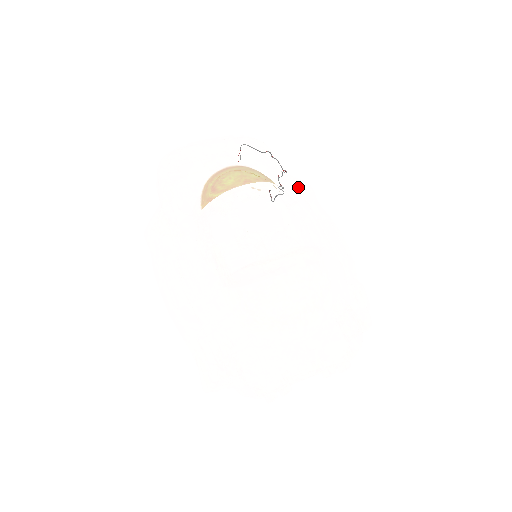
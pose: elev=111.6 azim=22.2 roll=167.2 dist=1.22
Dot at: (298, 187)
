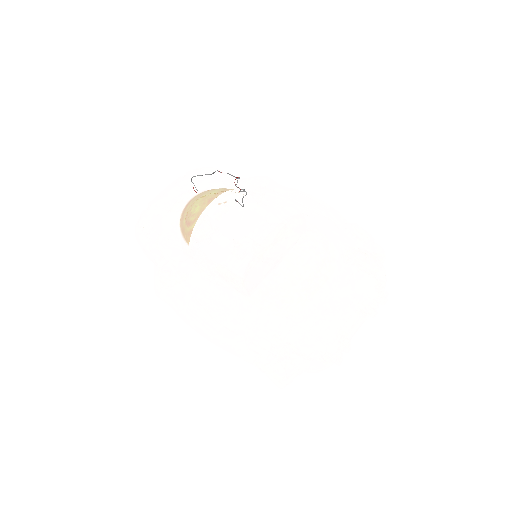
Dot at: (256, 183)
